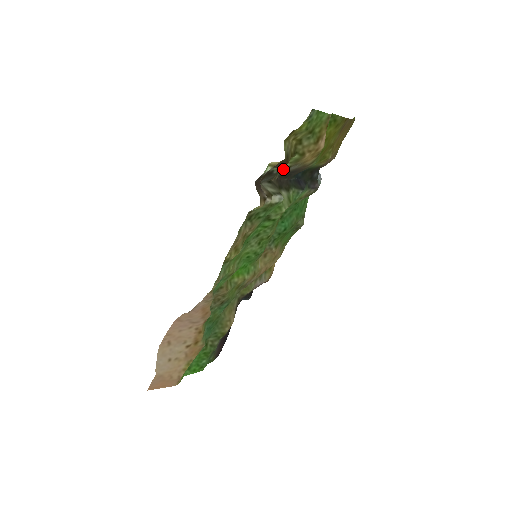
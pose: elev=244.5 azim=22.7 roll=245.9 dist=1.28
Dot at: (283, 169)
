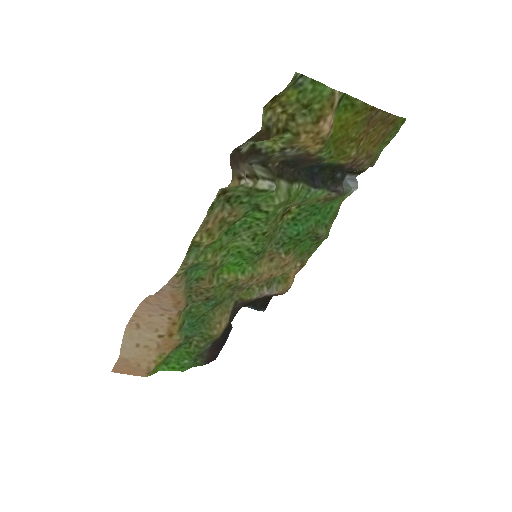
Dot at: (274, 150)
